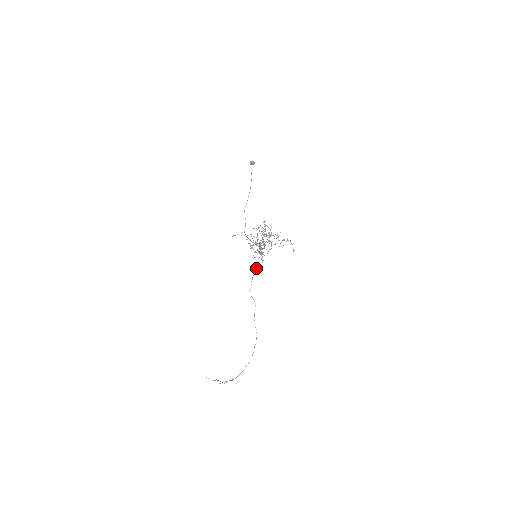
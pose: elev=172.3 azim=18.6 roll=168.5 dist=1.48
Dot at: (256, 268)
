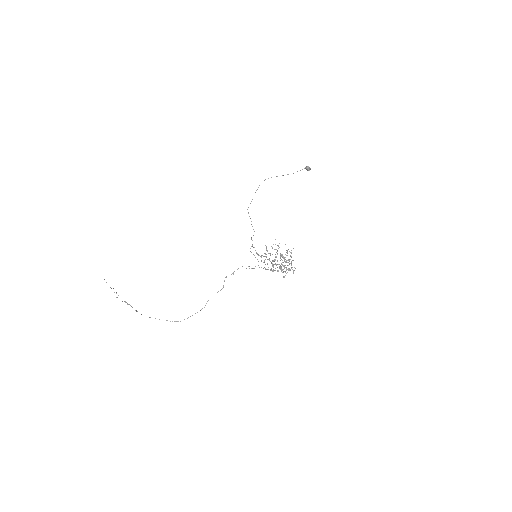
Dot at: (249, 266)
